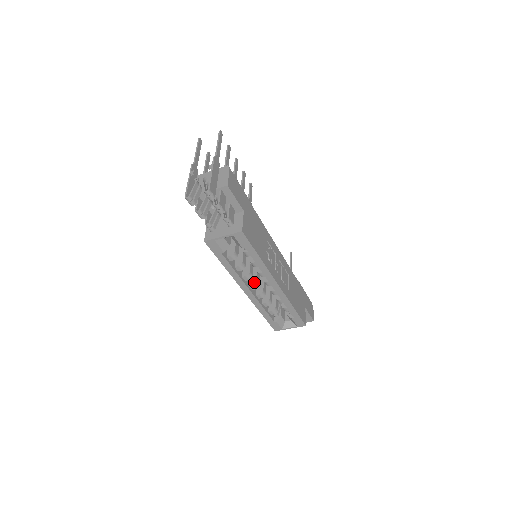
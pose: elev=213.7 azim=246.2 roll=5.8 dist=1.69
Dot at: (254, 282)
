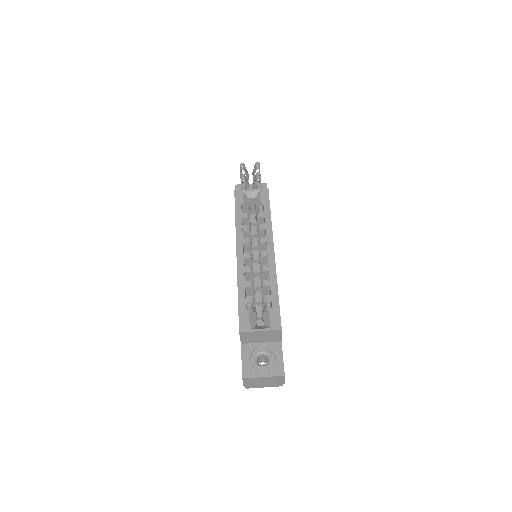
Dot at: (249, 253)
